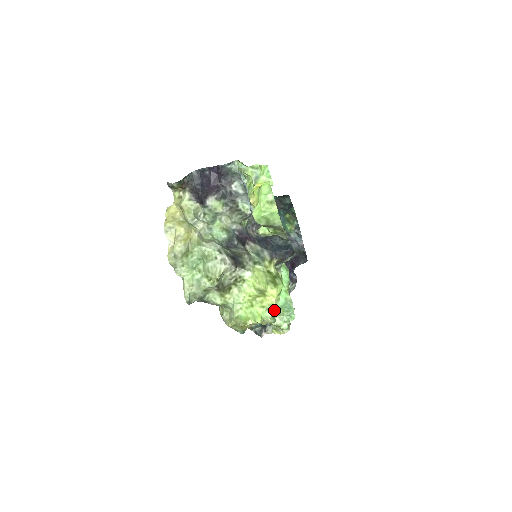
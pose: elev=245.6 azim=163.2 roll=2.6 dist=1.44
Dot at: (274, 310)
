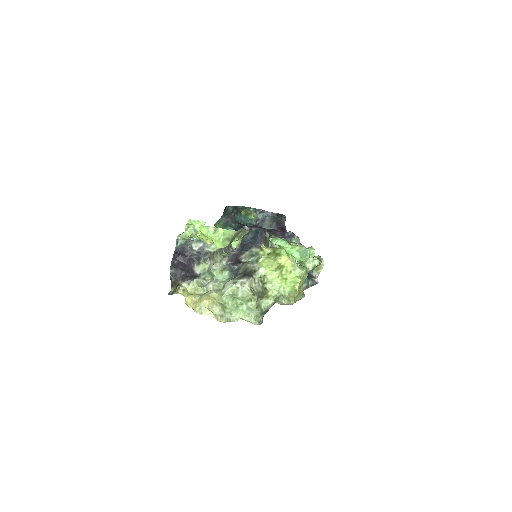
Dot at: (297, 265)
